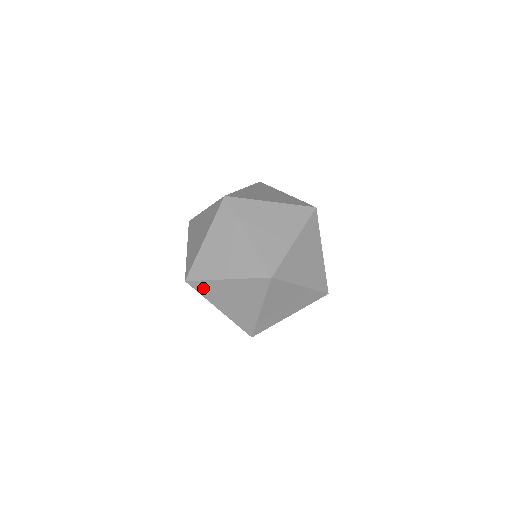
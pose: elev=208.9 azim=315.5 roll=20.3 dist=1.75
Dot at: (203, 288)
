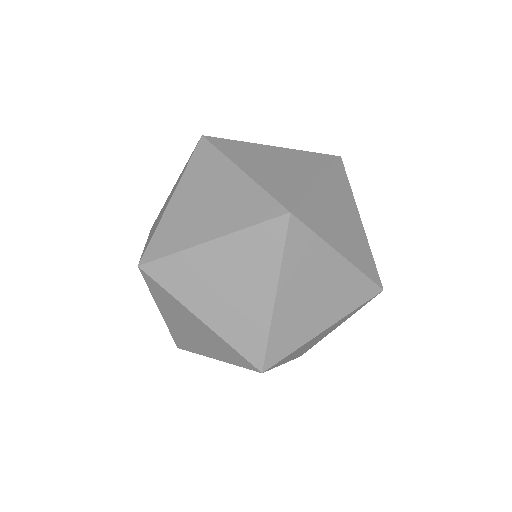
Dot at: (203, 158)
